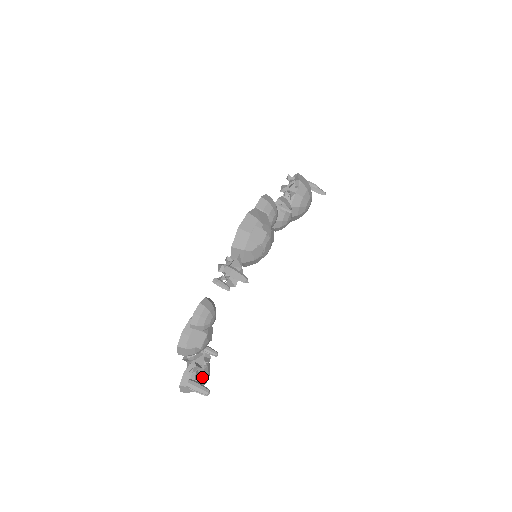
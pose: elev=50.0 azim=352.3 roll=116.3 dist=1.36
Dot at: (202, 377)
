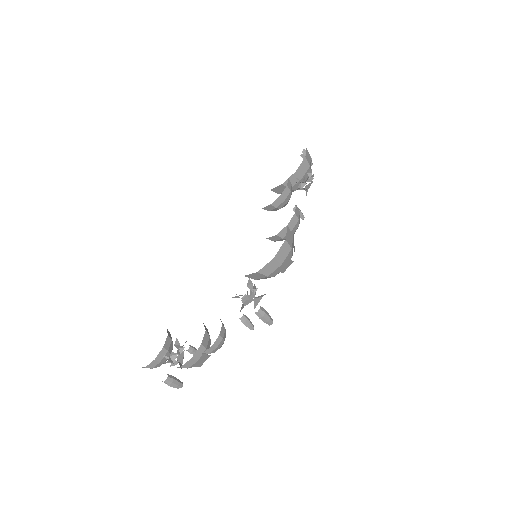
Dot at: occluded
